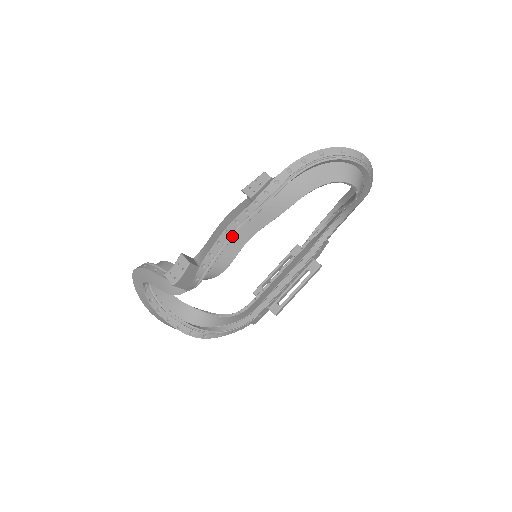
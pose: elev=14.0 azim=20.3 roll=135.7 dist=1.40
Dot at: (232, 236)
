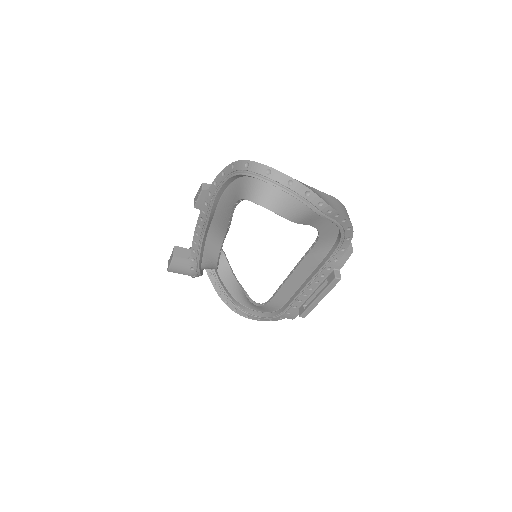
Dot at: (202, 238)
